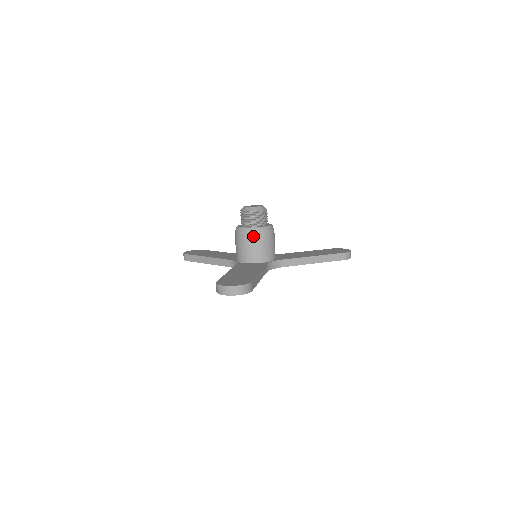
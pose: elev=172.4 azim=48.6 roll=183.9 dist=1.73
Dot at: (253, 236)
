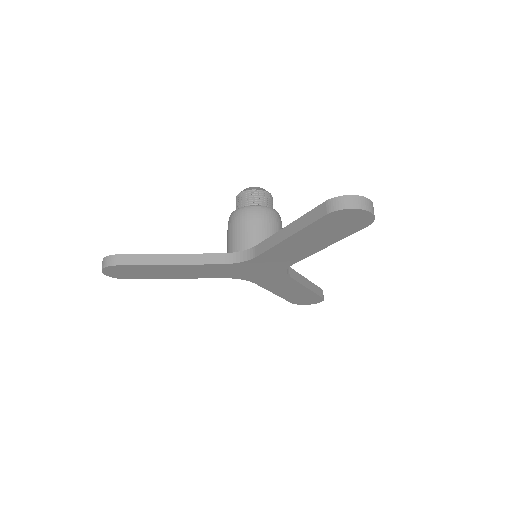
Dot at: (272, 216)
